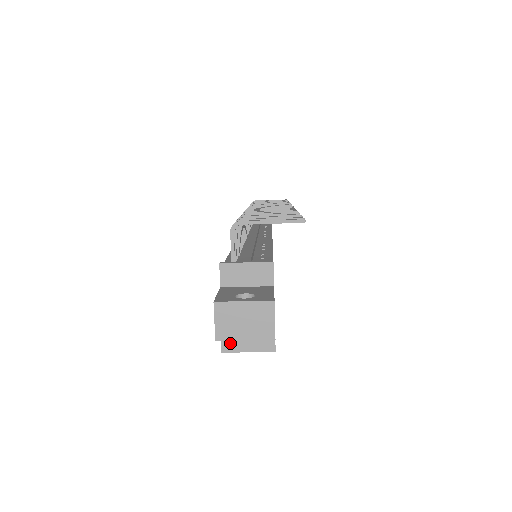
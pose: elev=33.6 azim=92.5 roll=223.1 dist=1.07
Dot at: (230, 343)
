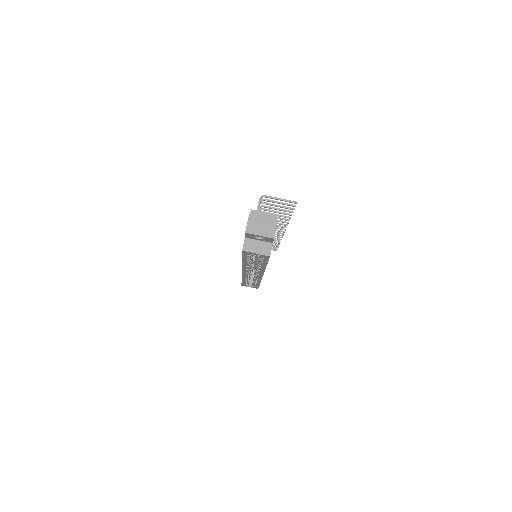
Dot at: (248, 247)
